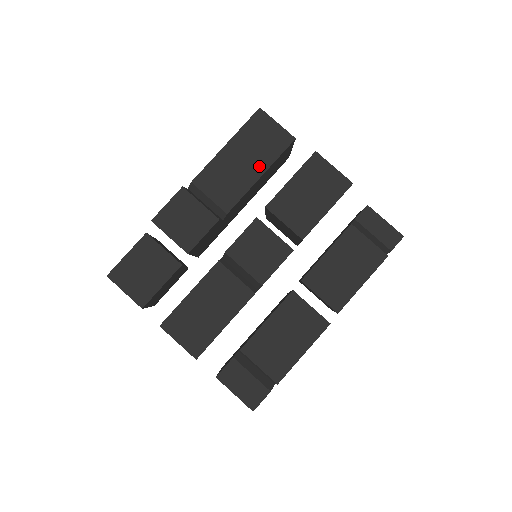
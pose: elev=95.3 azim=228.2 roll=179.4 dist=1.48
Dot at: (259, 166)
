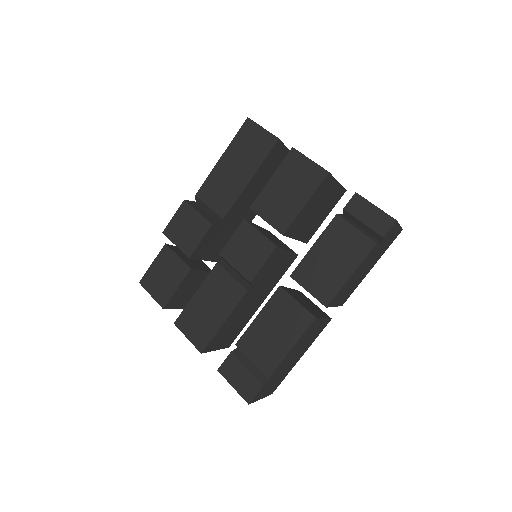
Dot at: (248, 171)
